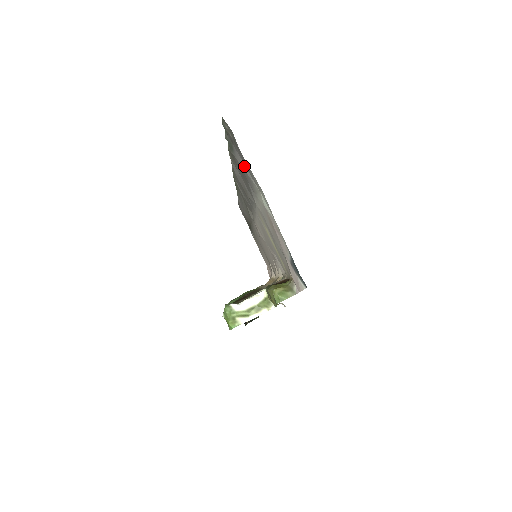
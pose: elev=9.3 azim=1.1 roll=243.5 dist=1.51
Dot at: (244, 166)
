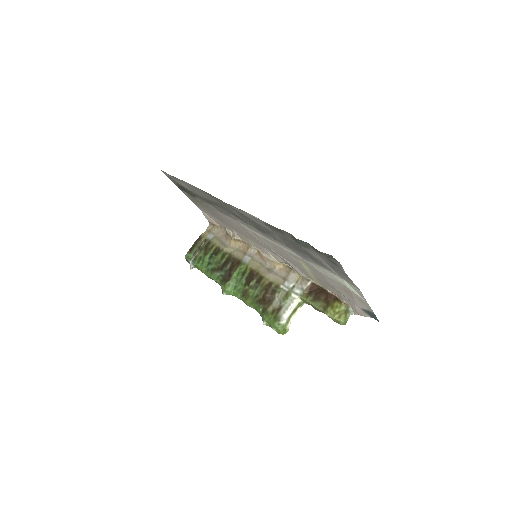
Dot at: (323, 262)
